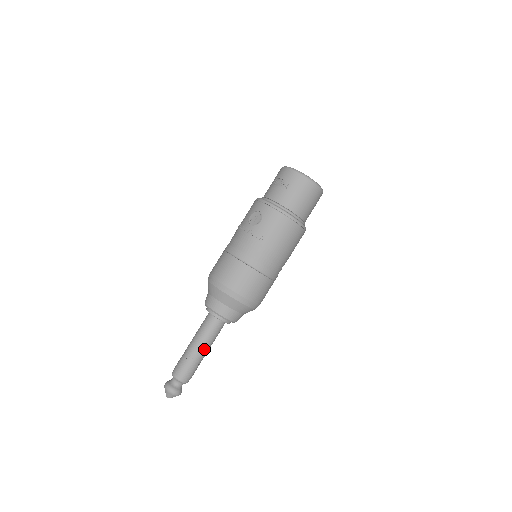
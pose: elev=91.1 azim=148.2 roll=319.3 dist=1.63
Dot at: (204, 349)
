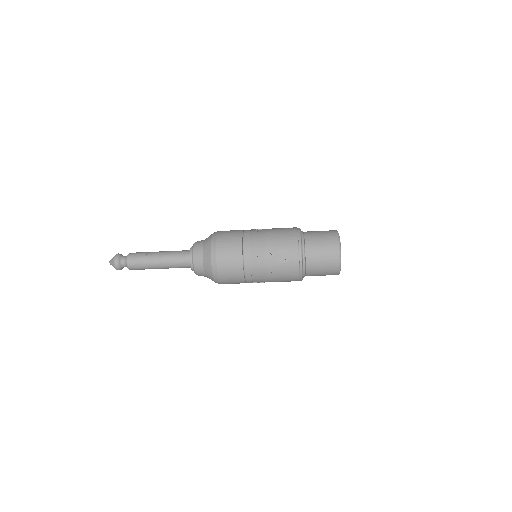
Dot at: (163, 268)
